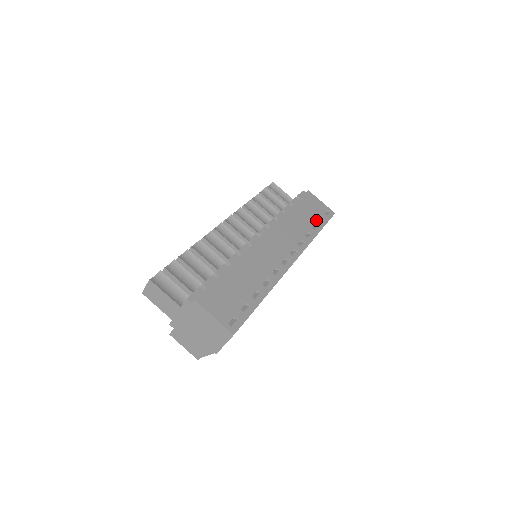
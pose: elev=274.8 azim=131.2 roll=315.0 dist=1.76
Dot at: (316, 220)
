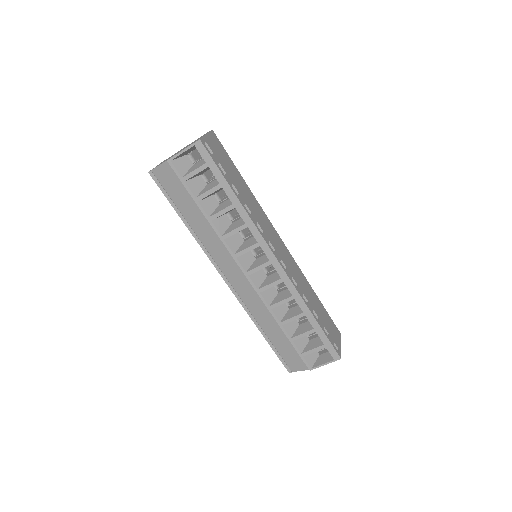
Dot at: (322, 322)
